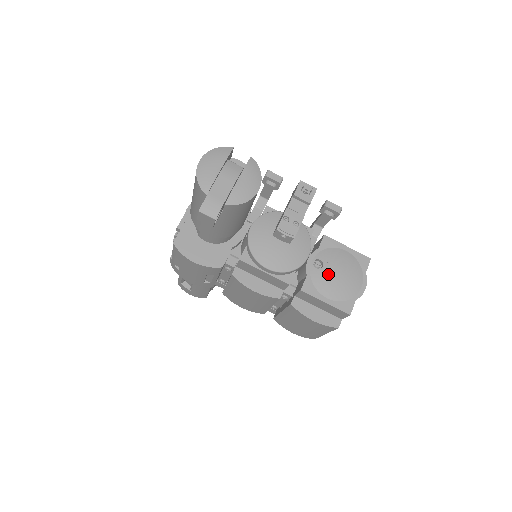
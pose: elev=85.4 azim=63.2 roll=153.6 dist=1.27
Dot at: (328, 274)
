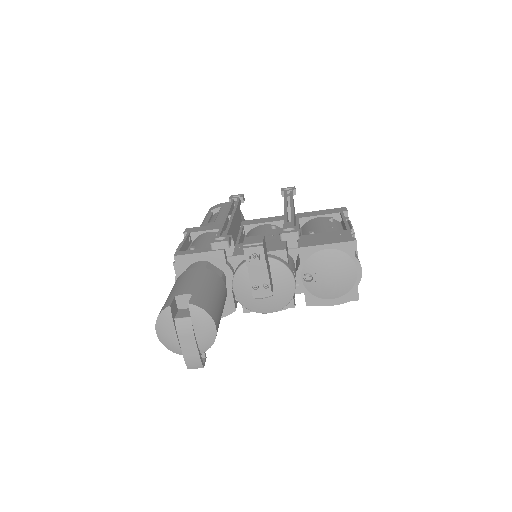
Dot at: (321, 282)
